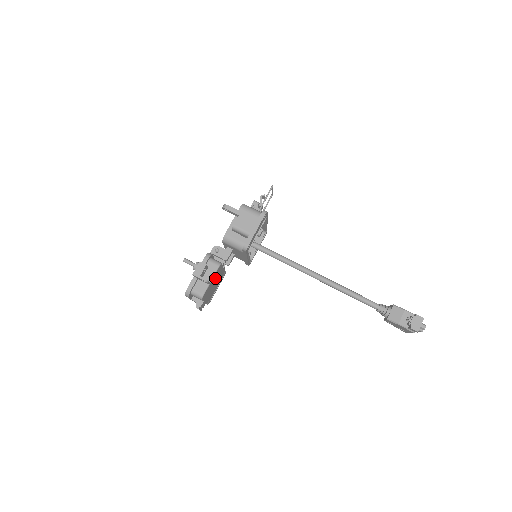
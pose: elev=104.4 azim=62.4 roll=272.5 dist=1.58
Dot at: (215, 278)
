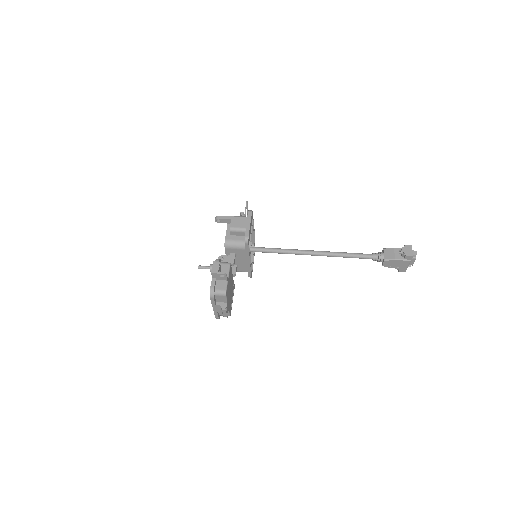
Dot at: (229, 280)
